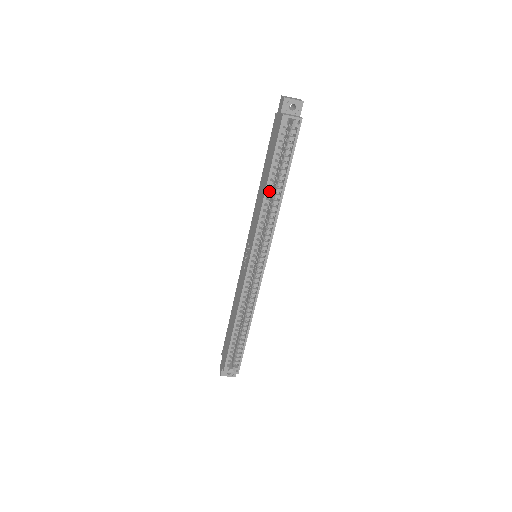
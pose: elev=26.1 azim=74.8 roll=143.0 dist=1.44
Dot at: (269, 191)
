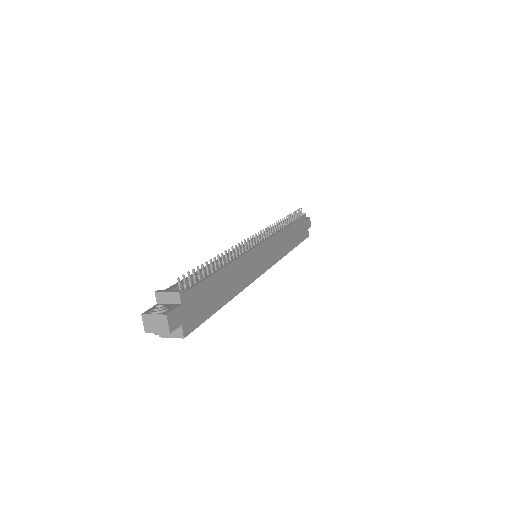
Dot at: occluded
